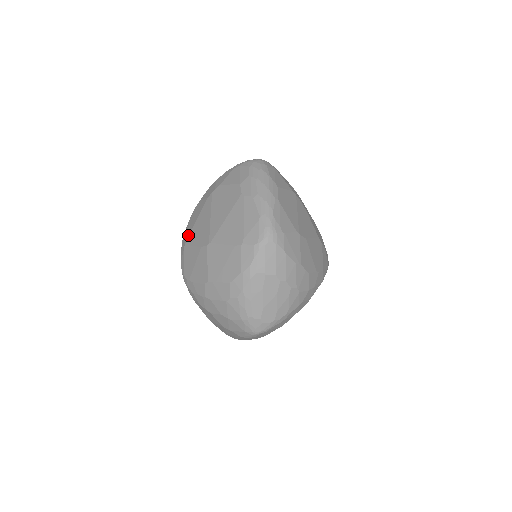
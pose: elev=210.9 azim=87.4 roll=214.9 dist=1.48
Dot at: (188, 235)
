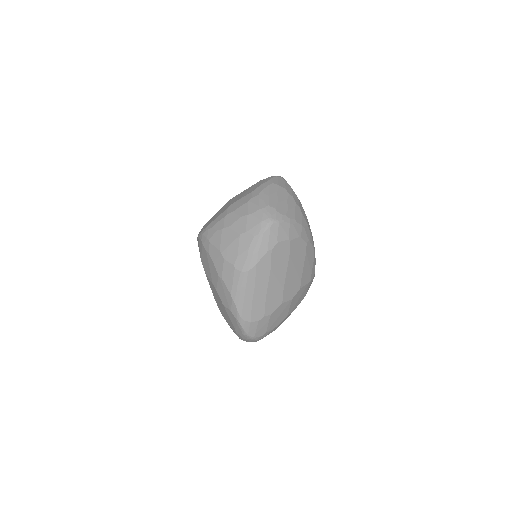
Dot at: occluded
